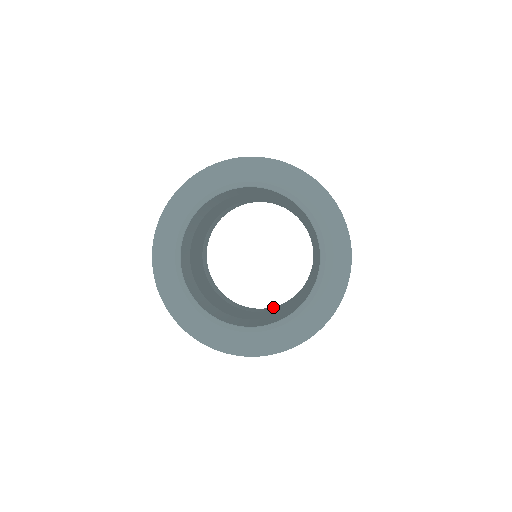
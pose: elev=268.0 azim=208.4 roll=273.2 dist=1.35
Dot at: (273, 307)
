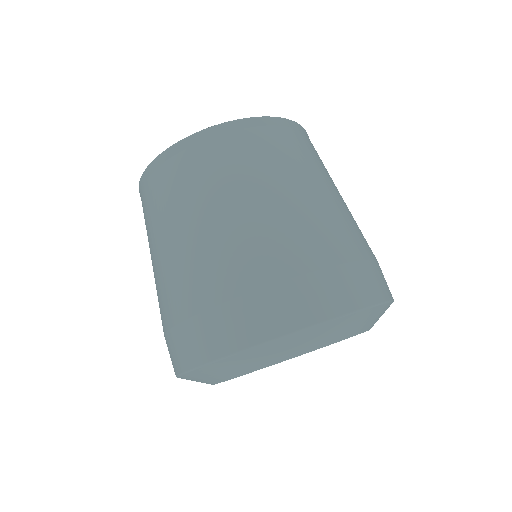
Dot at: occluded
